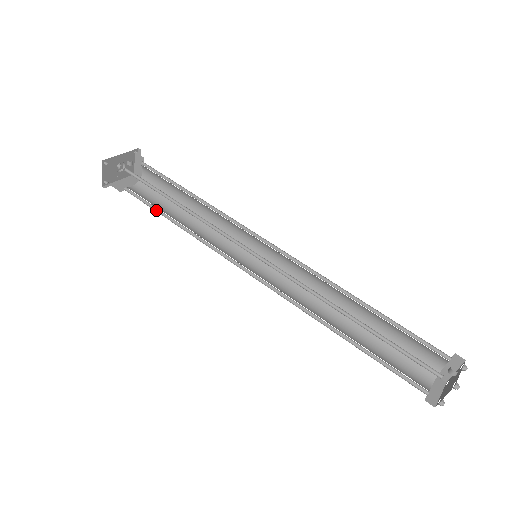
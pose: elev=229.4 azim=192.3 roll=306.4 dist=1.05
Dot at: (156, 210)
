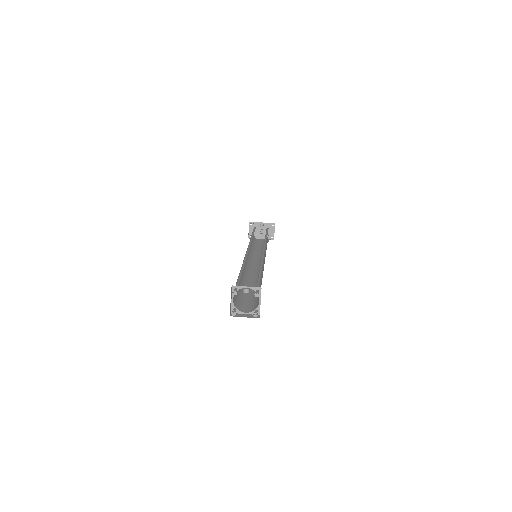
Dot at: occluded
